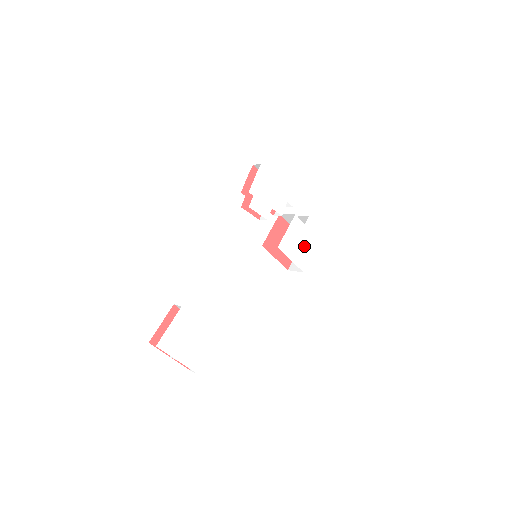
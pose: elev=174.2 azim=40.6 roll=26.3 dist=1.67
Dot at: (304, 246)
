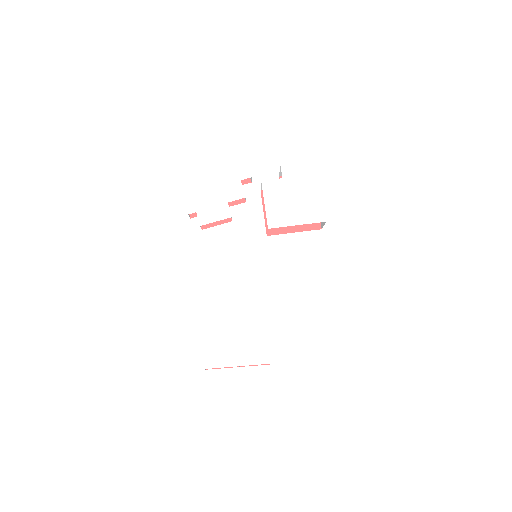
Dot at: (302, 198)
